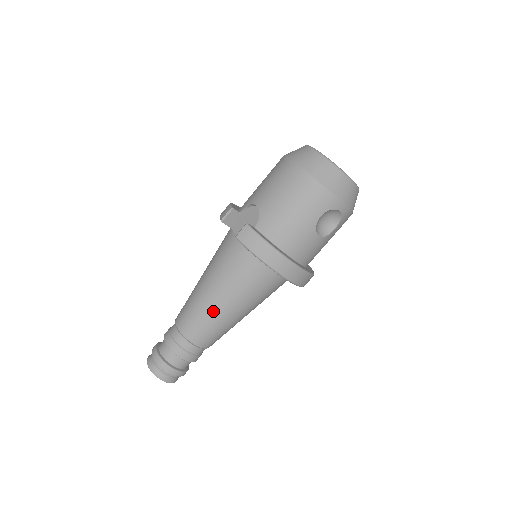
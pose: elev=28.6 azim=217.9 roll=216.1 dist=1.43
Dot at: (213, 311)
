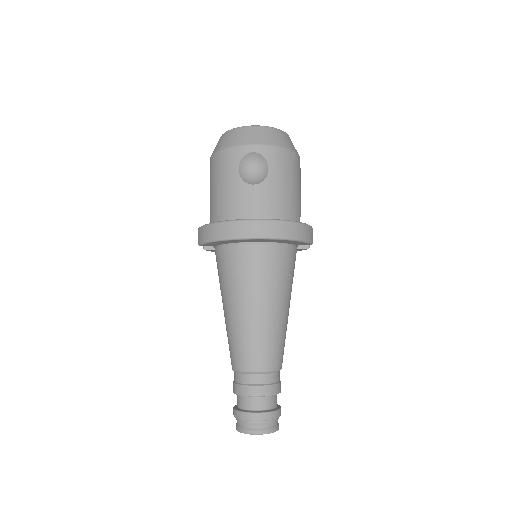
Dot at: (234, 324)
